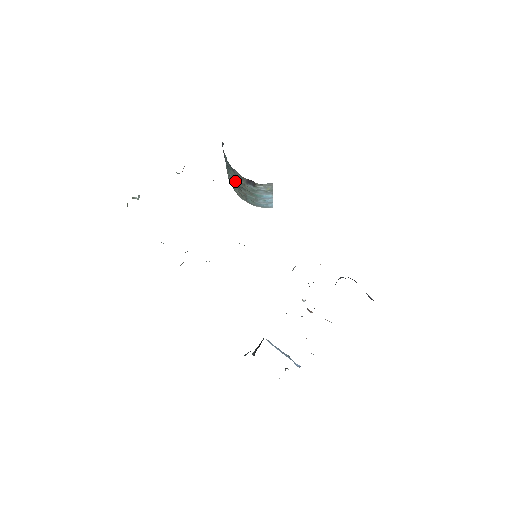
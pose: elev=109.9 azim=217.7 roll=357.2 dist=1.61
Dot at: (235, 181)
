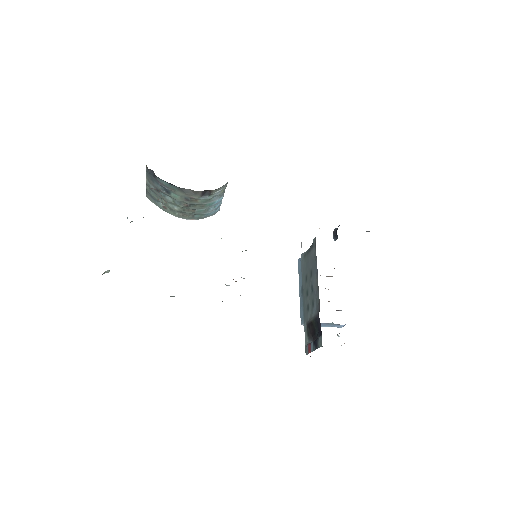
Dot at: (180, 202)
